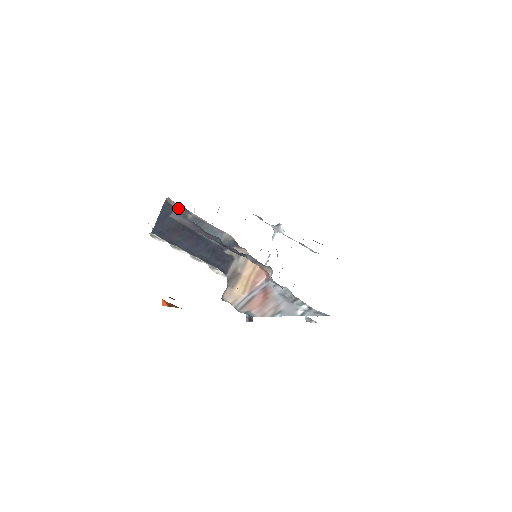
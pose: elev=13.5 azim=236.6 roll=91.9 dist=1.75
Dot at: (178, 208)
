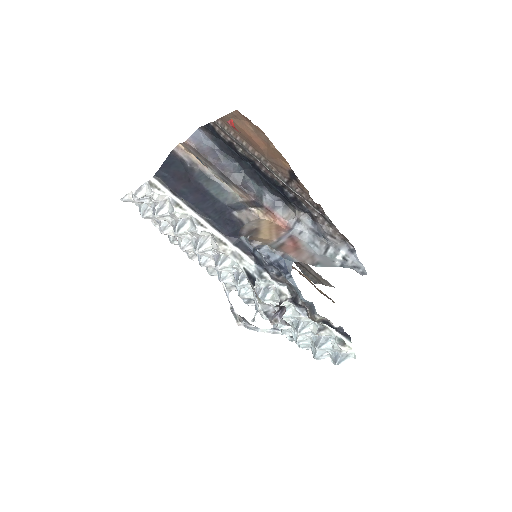
Dot at: (184, 161)
